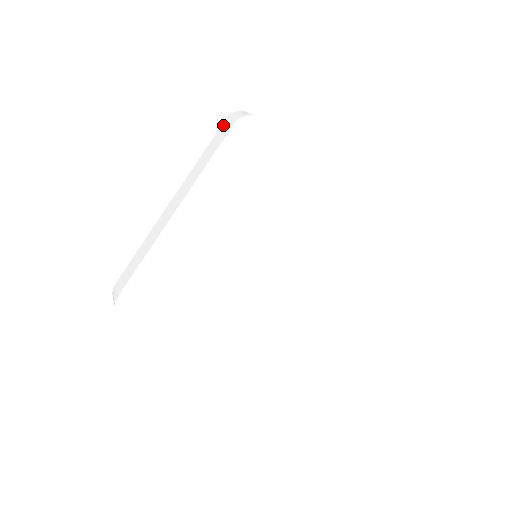
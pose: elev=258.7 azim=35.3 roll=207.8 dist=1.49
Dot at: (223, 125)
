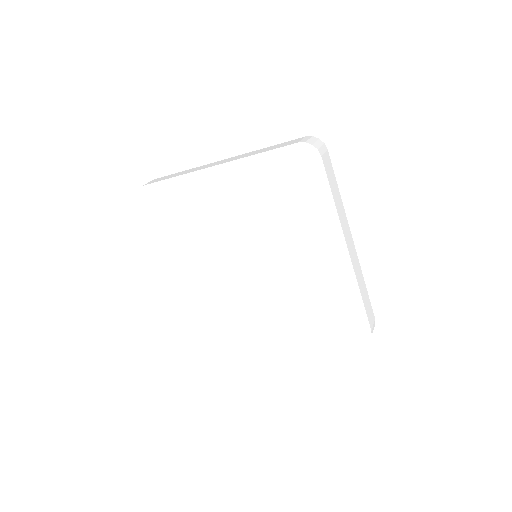
Dot at: occluded
